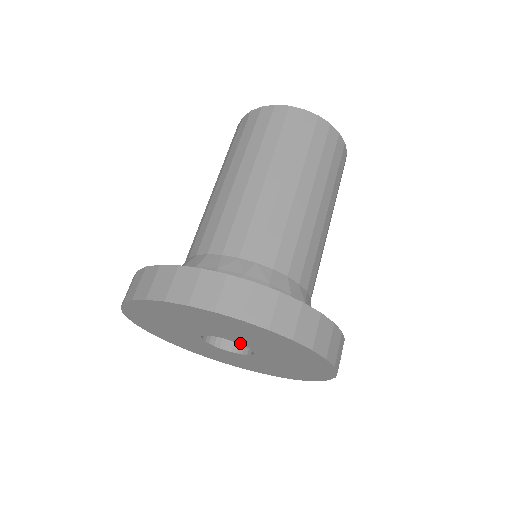
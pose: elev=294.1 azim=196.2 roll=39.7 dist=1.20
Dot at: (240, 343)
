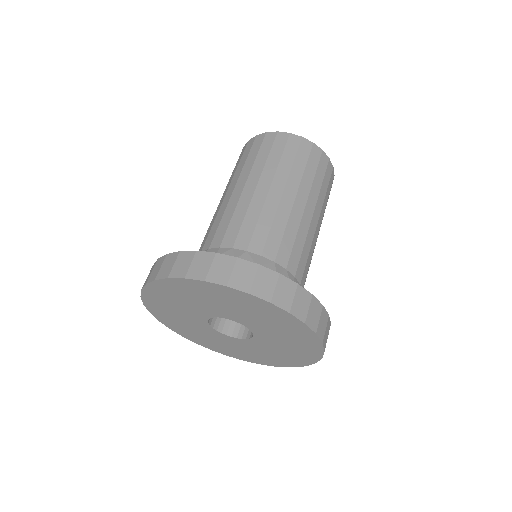
Dot at: (238, 321)
